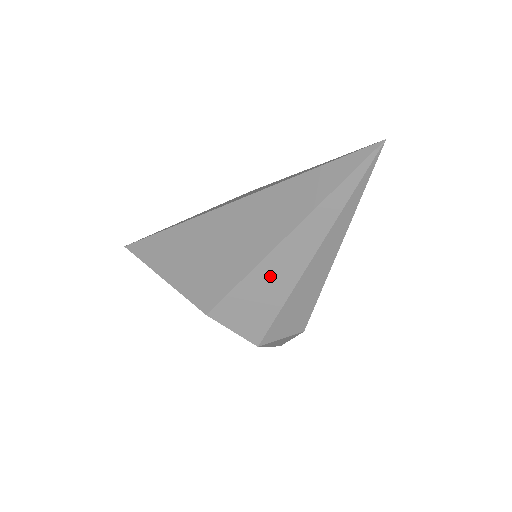
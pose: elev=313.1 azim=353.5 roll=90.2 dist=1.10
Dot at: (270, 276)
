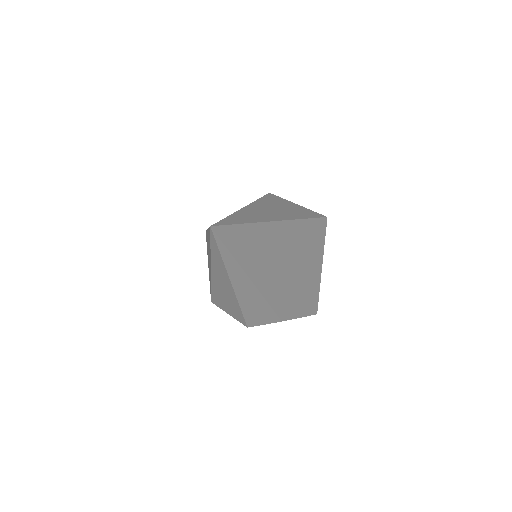
Dot at: (221, 290)
